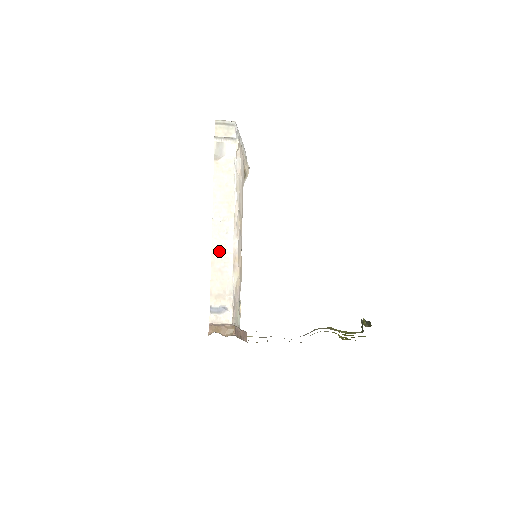
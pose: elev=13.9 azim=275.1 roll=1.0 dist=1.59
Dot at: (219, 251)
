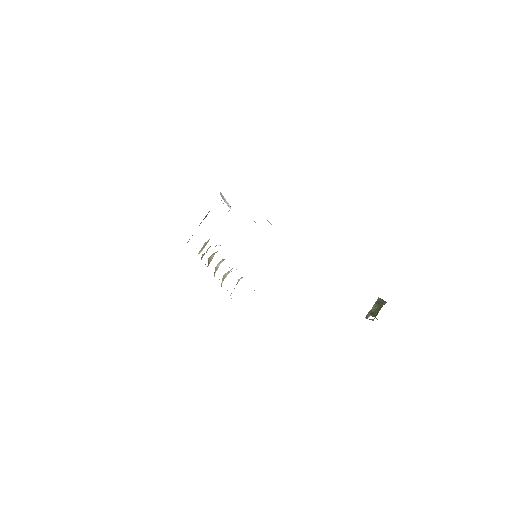
Dot at: occluded
